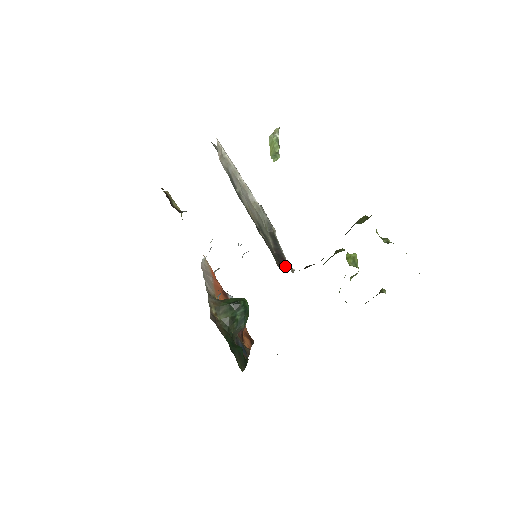
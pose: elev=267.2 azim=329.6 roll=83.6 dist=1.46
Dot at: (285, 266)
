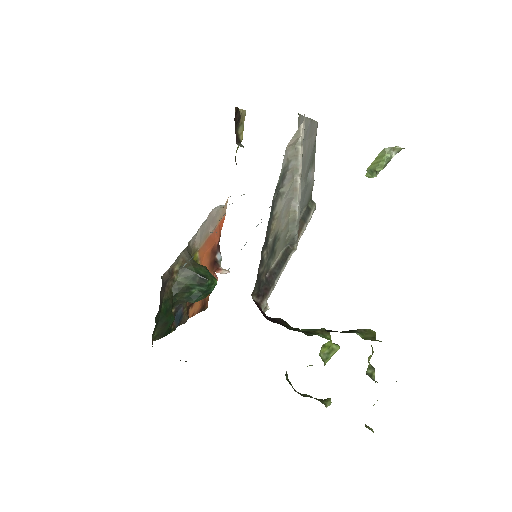
Dot at: (261, 300)
